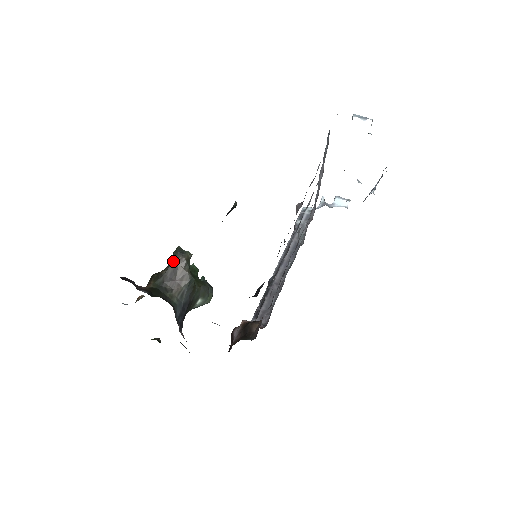
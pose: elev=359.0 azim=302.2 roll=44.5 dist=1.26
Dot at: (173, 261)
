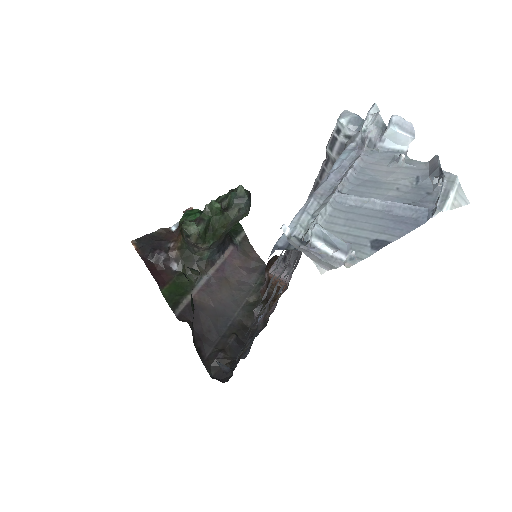
Dot at: (185, 238)
